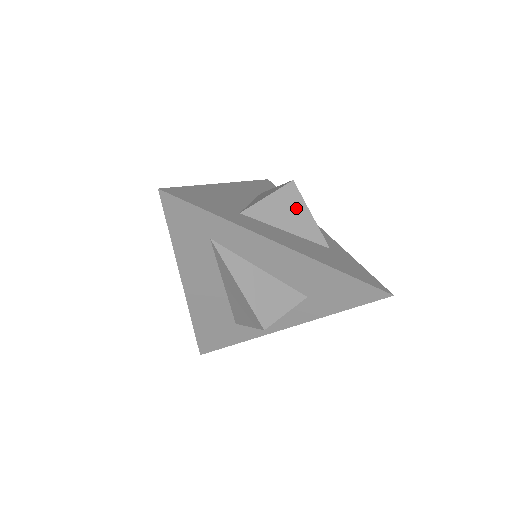
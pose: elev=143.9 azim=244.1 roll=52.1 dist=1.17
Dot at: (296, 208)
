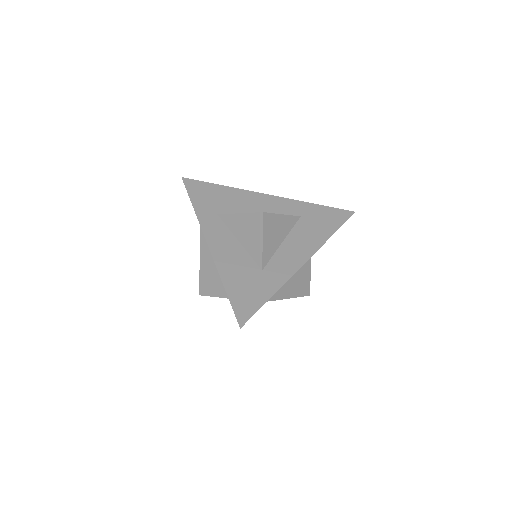
Dot at: (276, 224)
